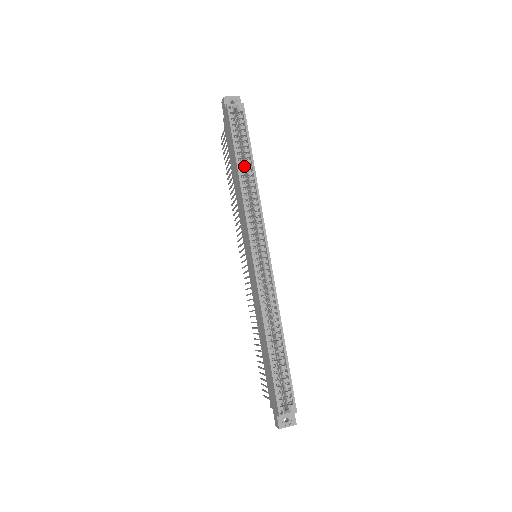
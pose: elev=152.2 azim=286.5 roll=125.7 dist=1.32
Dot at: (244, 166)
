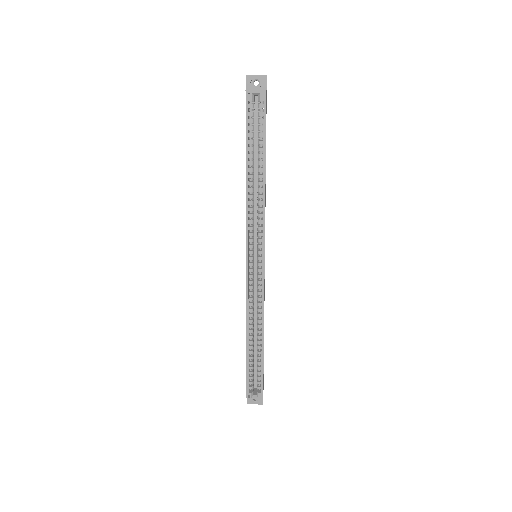
Dot at: occluded
